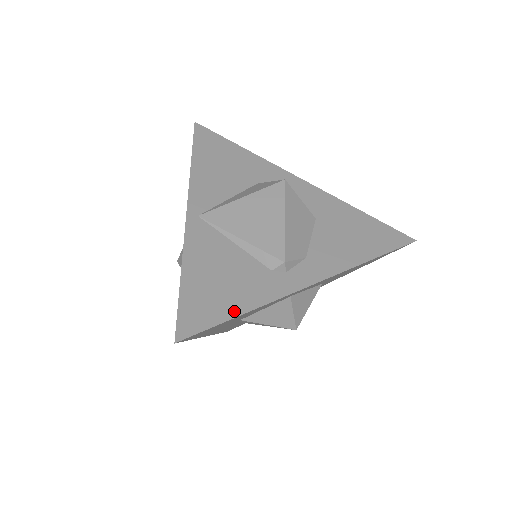
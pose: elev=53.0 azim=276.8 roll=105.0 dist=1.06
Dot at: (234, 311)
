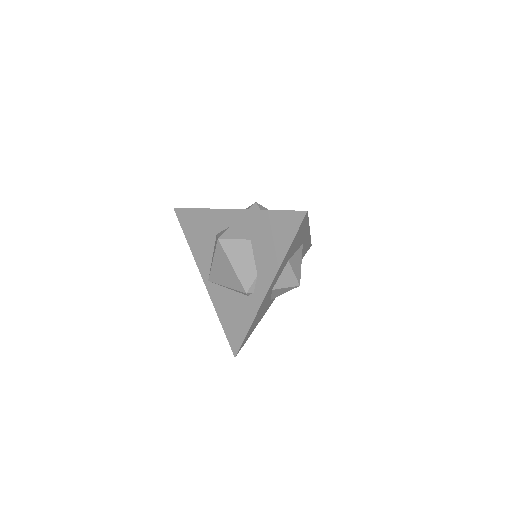
Dot at: (245, 330)
